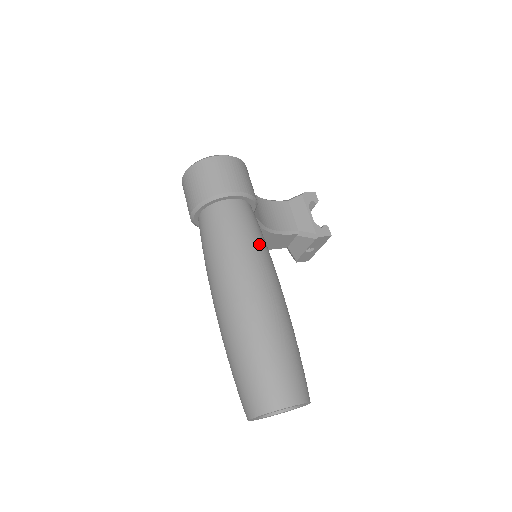
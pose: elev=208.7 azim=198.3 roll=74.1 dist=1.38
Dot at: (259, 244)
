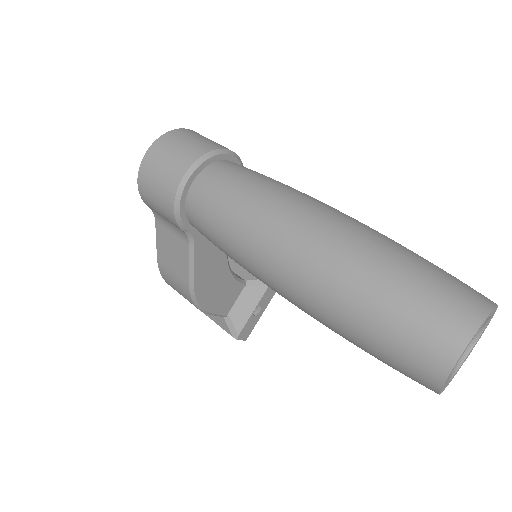
Dot at: occluded
